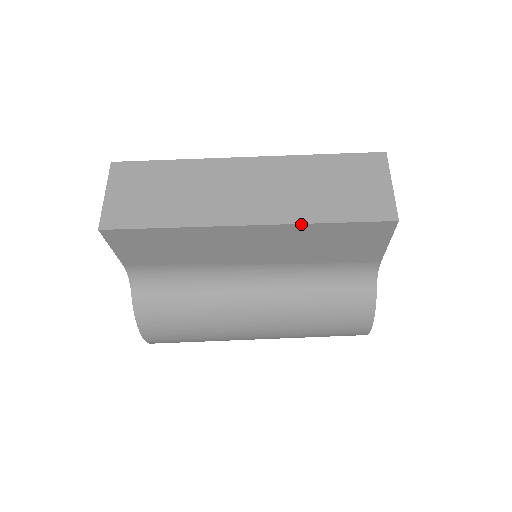
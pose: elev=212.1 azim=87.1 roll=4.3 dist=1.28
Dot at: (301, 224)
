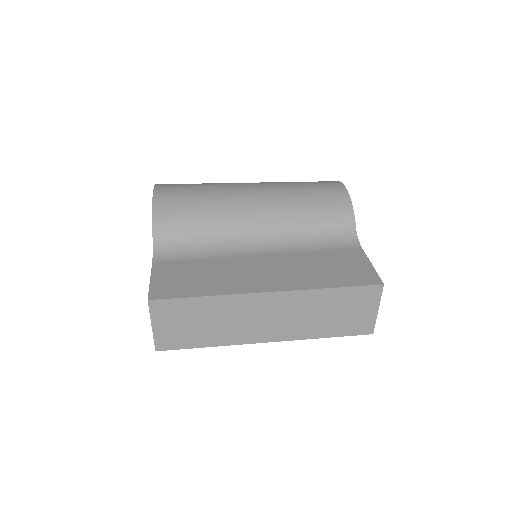
Dot at: occluded
